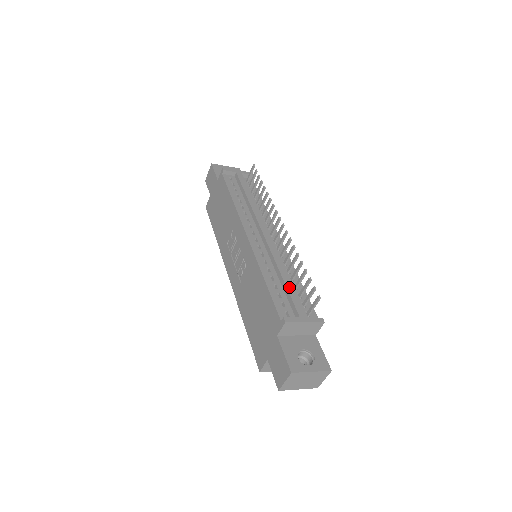
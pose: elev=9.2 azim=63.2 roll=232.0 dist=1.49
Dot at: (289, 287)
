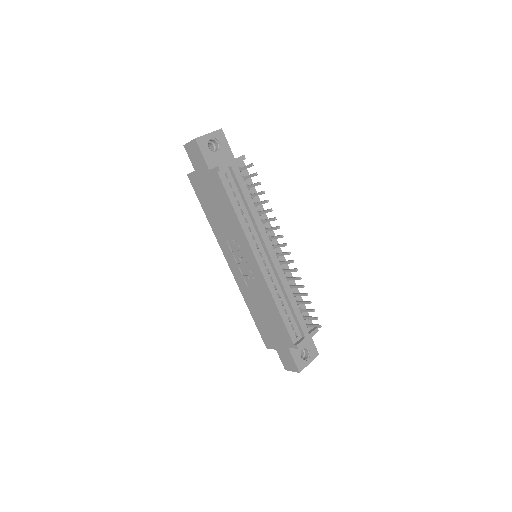
Dot at: (296, 311)
